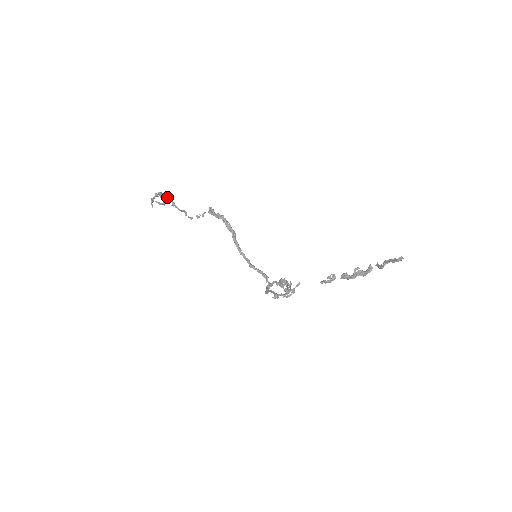
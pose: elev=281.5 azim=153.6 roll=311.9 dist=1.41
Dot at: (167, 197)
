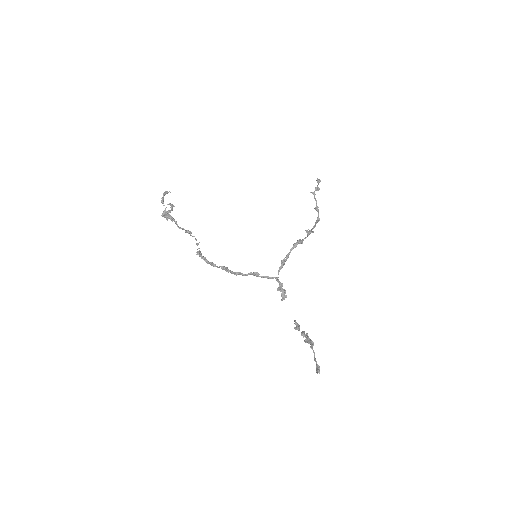
Dot at: (169, 217)
